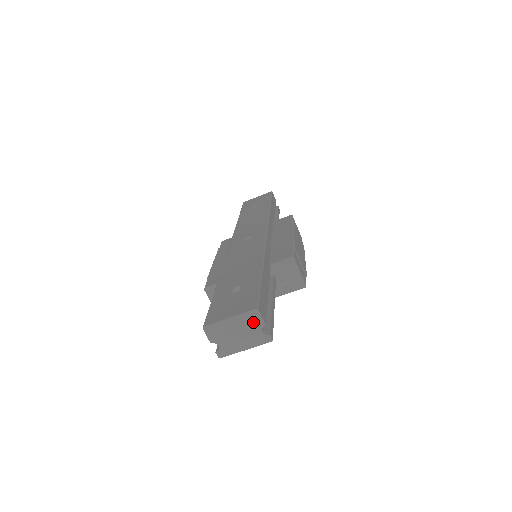
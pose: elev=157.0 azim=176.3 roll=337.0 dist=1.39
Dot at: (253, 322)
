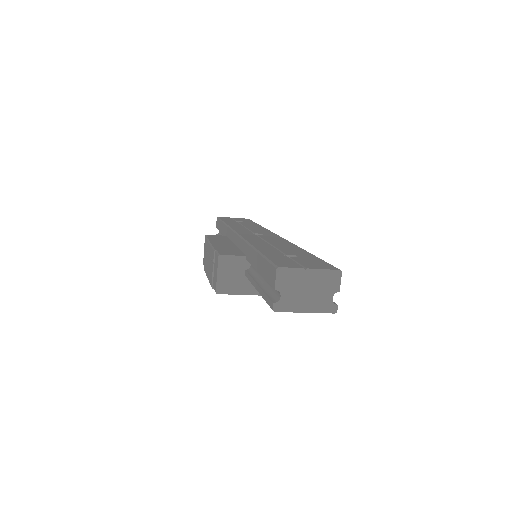
Dot at: (330, 284)
